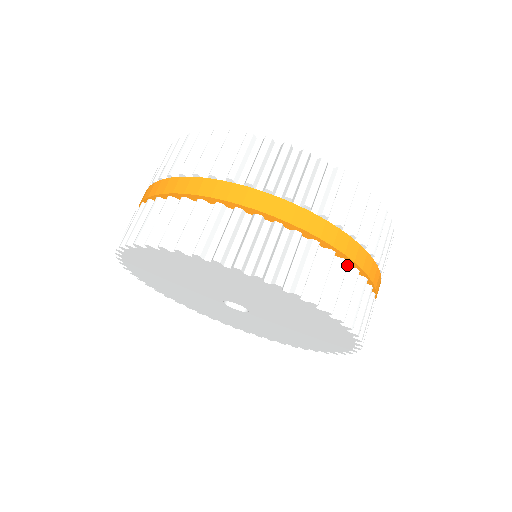
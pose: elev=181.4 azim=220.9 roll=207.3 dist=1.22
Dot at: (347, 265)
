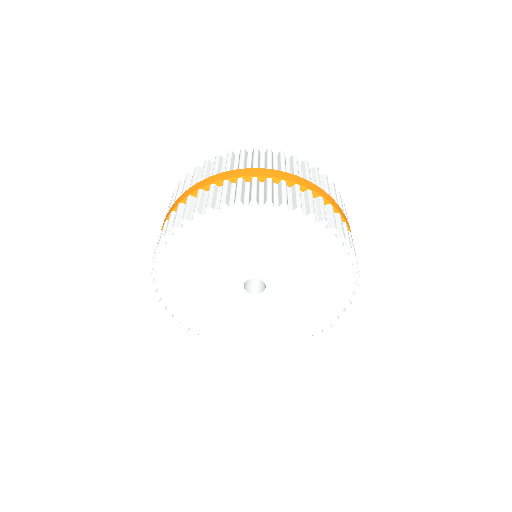
Dot at: (312, 192)
